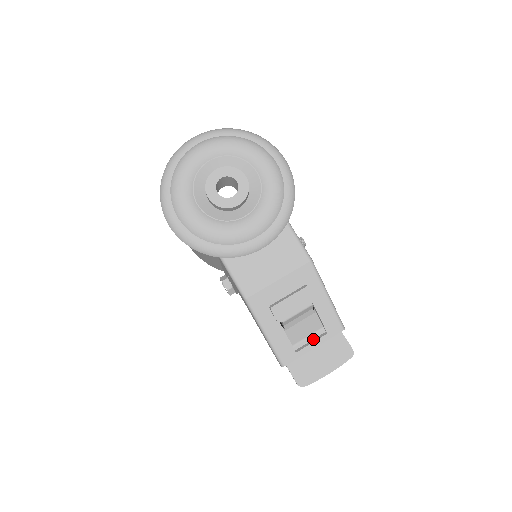
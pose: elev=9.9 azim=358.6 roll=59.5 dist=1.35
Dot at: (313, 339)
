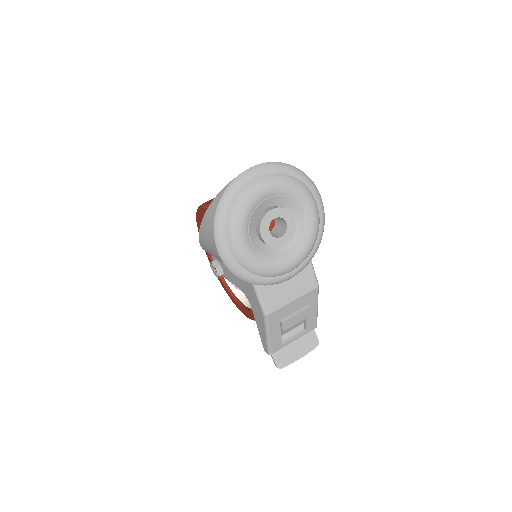
Dot at: (295, 334)
